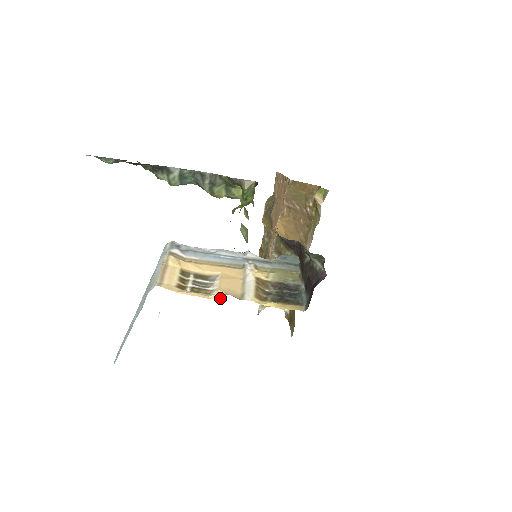
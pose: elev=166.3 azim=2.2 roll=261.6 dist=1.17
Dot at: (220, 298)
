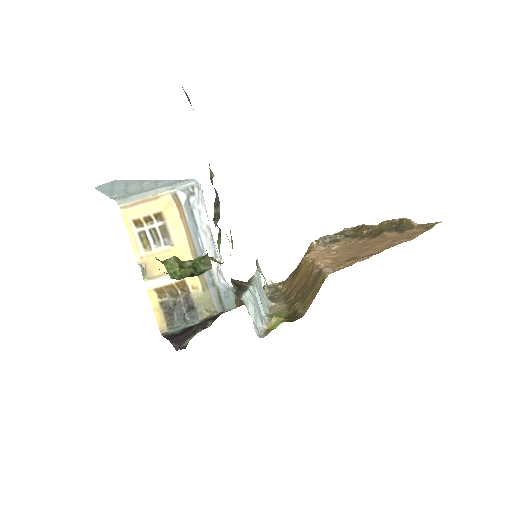
Dot at: (139, 261)
